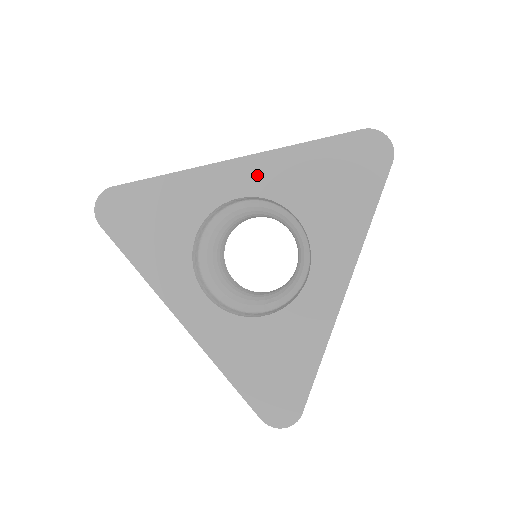
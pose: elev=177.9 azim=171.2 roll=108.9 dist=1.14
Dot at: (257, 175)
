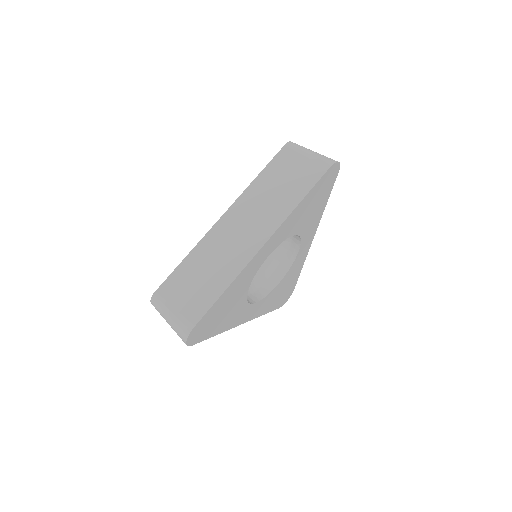
Dot at: (278, 238)
